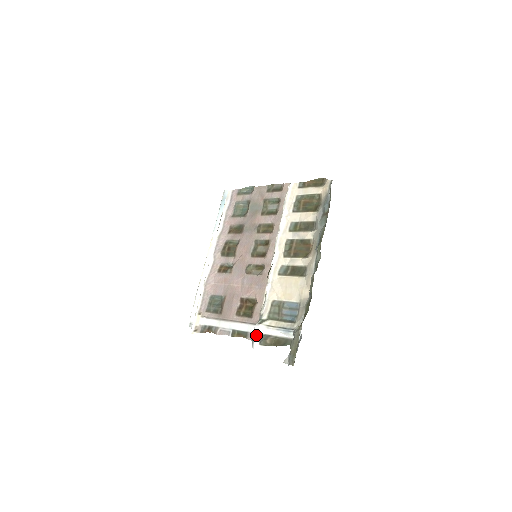
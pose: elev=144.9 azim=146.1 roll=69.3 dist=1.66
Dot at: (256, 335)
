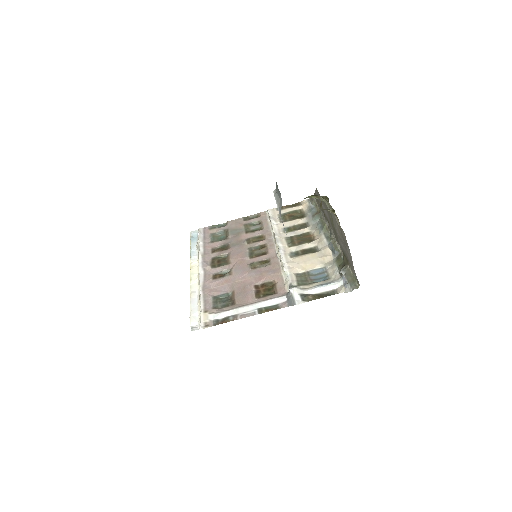
Dot at: (295, 295)
